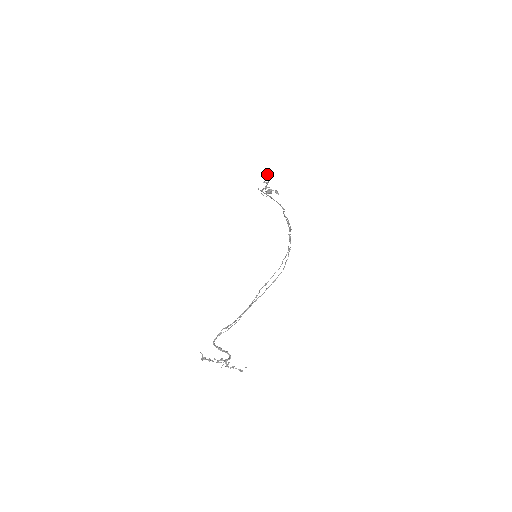
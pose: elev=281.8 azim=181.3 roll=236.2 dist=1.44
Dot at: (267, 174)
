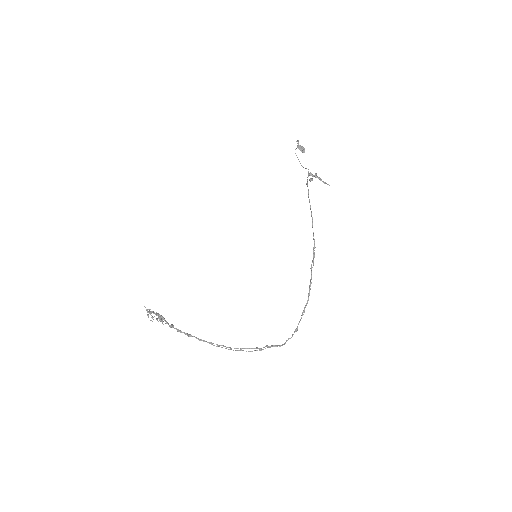
Dot at: occluded
